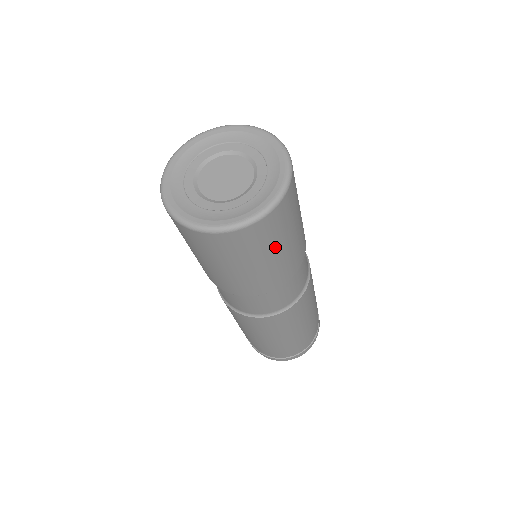
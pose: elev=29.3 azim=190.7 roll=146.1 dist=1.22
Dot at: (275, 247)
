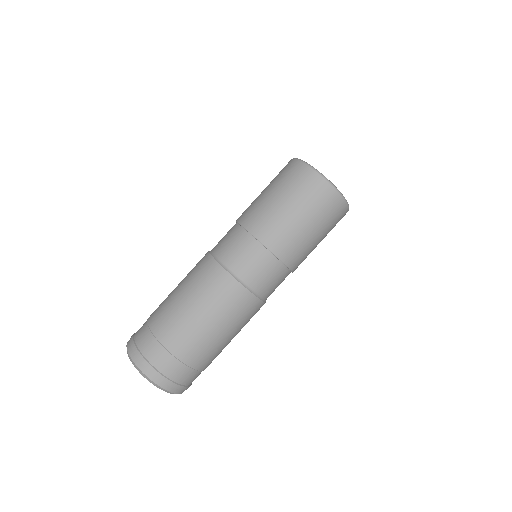
Dot at: (298, 204)
